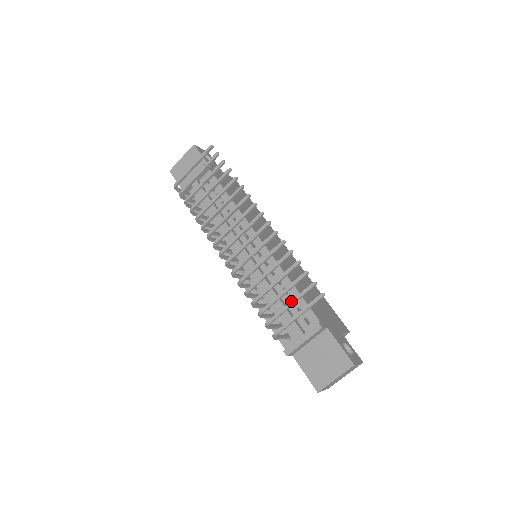
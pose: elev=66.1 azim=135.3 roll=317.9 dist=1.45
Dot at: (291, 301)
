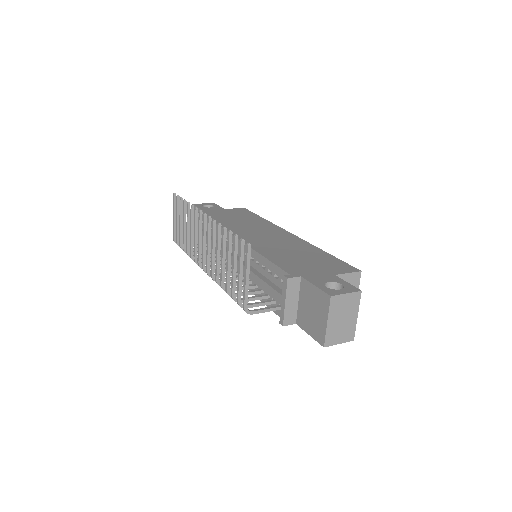
Dot at: (238, 270)
